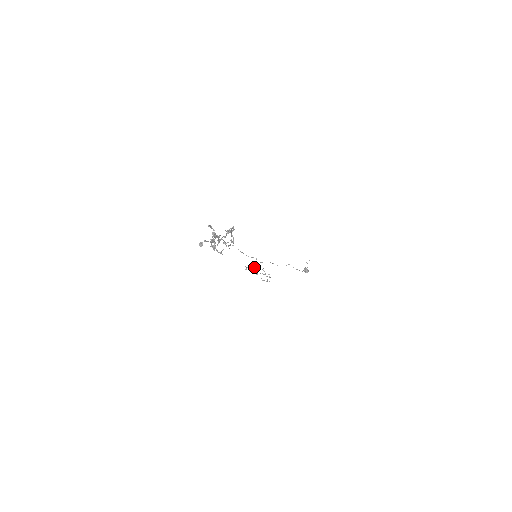
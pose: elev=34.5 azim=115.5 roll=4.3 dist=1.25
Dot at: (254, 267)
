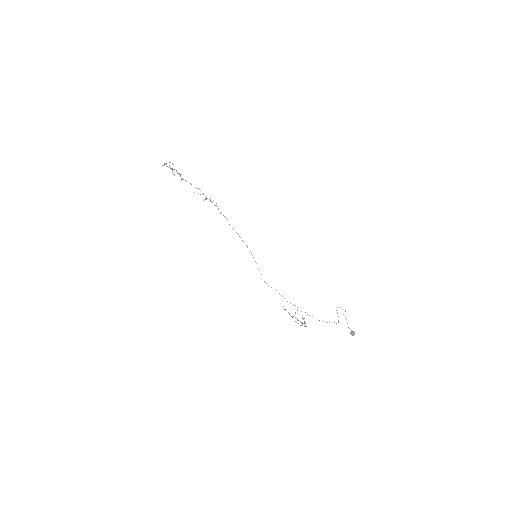
Dot at: (294, 315)
